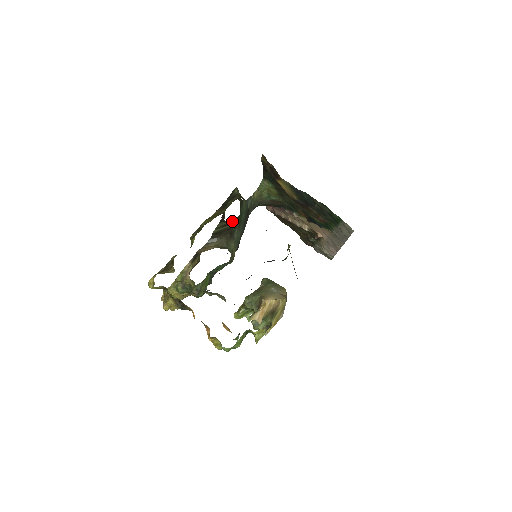
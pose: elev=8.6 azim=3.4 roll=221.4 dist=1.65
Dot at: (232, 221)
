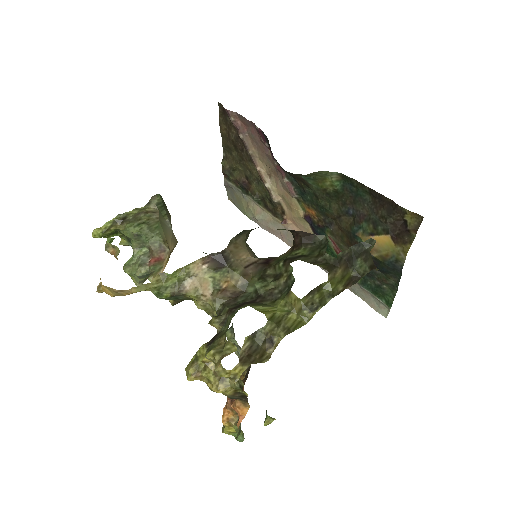
Dot at: occluded
